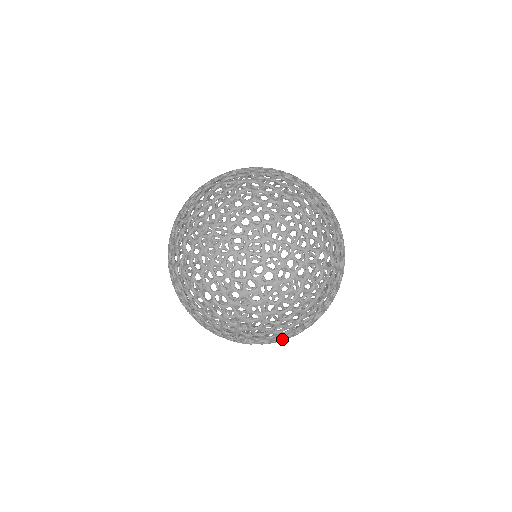
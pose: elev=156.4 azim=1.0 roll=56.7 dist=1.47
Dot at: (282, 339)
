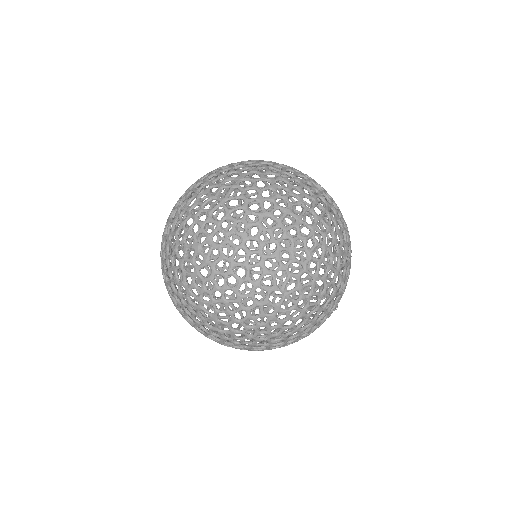
Dot at: occluded
